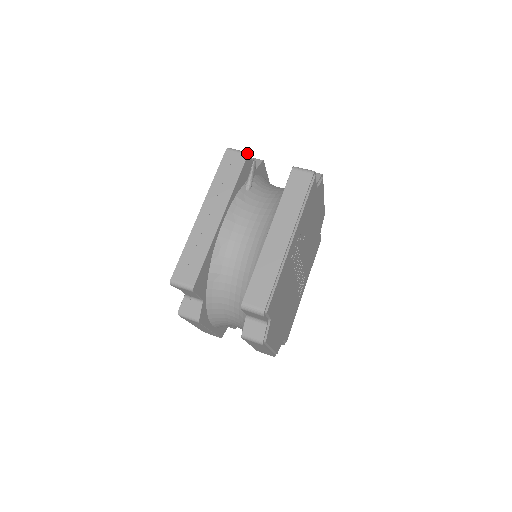
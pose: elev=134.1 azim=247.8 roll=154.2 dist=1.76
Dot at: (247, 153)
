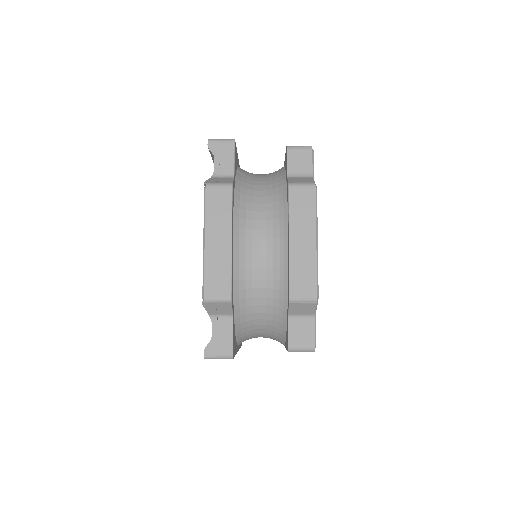
Dot at: occluded
